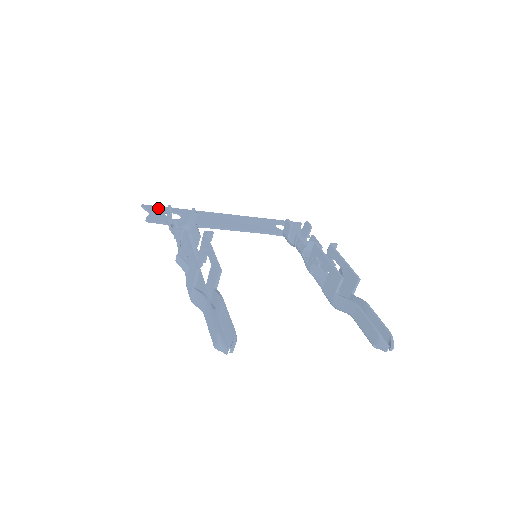
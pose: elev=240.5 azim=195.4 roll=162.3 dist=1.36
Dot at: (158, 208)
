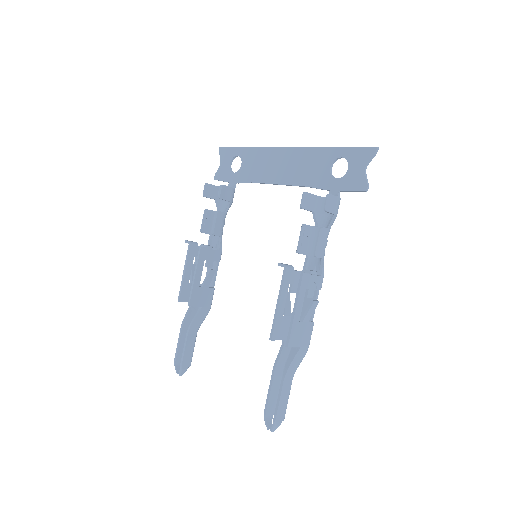
Dot at: (228, 152)
